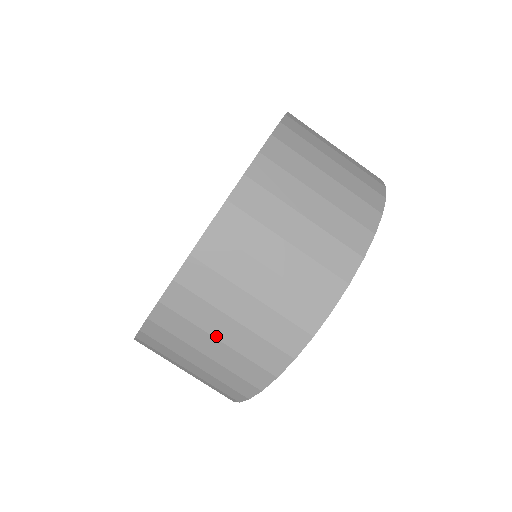
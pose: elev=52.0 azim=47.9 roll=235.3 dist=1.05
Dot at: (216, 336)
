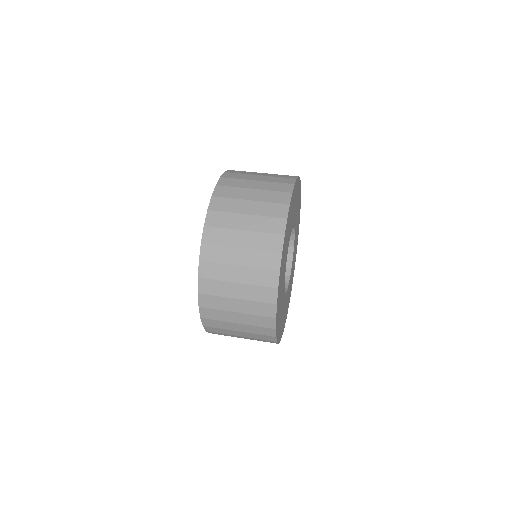
Dot at: (235, 322)
